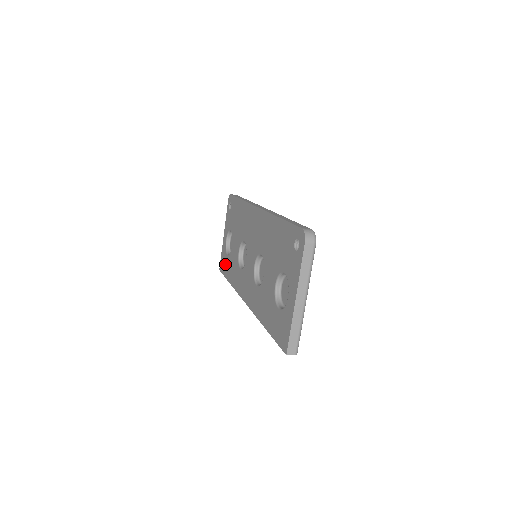
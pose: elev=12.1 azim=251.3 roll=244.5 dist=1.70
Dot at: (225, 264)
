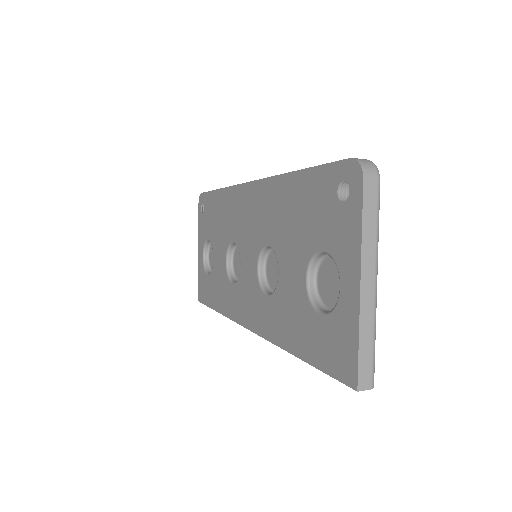
Dot at: (206, 289)
